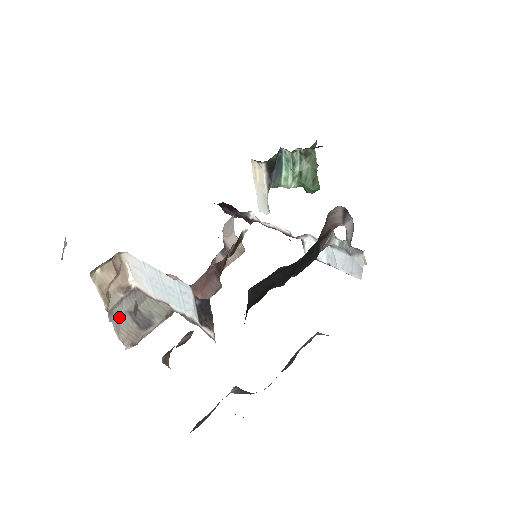
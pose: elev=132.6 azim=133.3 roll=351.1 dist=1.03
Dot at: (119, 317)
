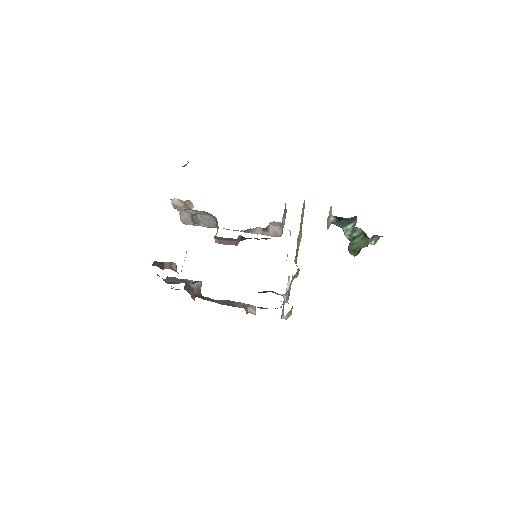
Dot at: (185, 211)
